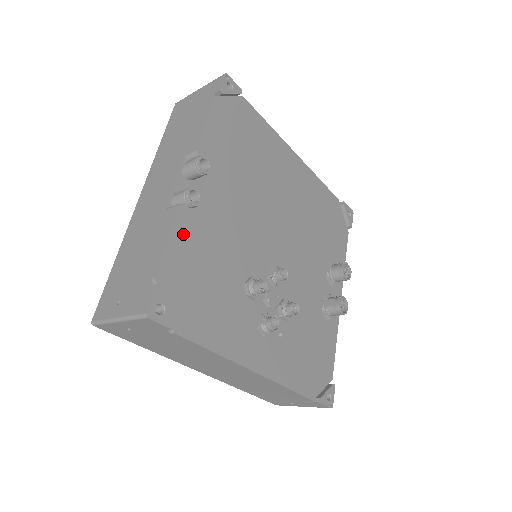
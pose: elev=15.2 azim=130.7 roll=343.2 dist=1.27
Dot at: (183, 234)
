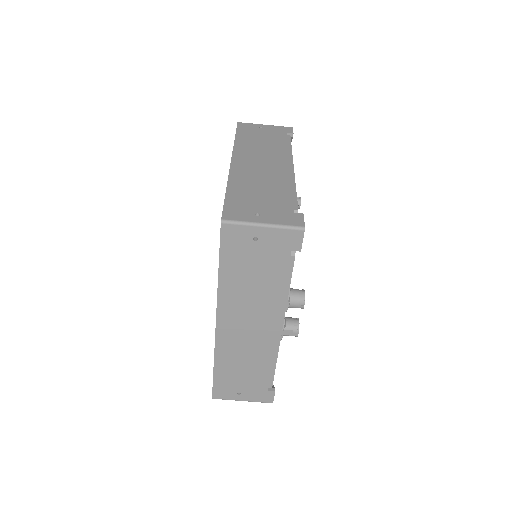
Dot at: occluded
